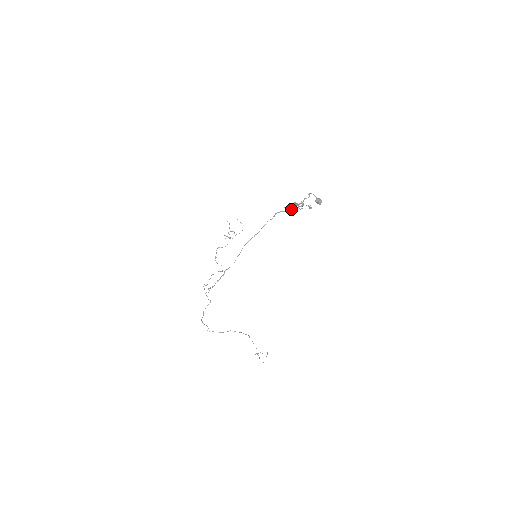
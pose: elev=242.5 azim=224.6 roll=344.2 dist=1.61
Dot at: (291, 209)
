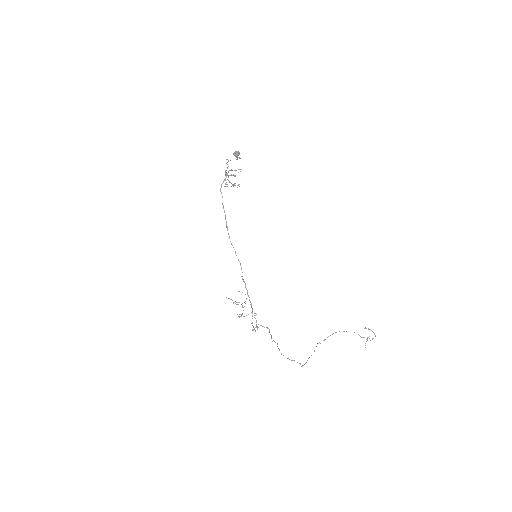
Dot at: (225, 175)
